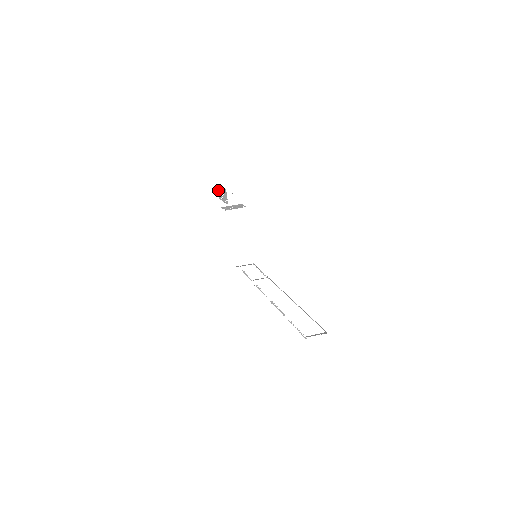
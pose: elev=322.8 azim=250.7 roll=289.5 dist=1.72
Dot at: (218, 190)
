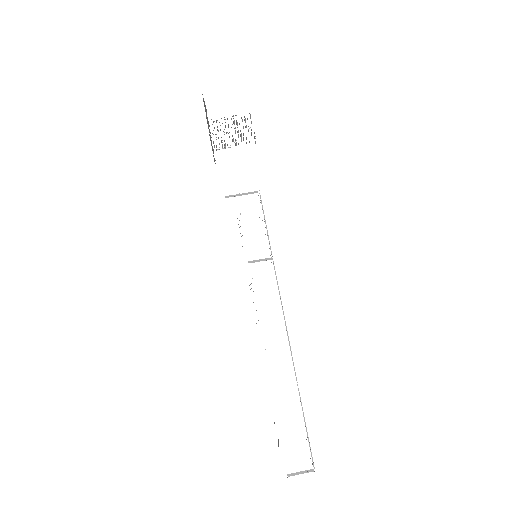
Dot at: occluded
